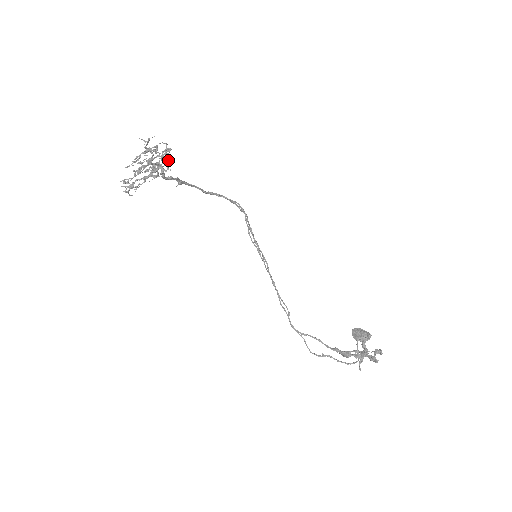
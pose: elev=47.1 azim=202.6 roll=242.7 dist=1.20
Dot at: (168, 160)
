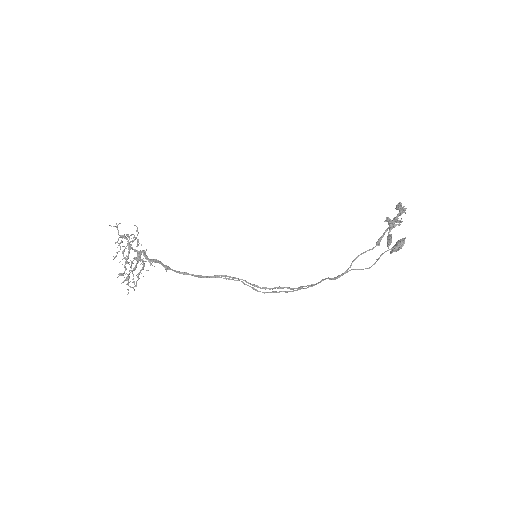
Dot at: occluded
